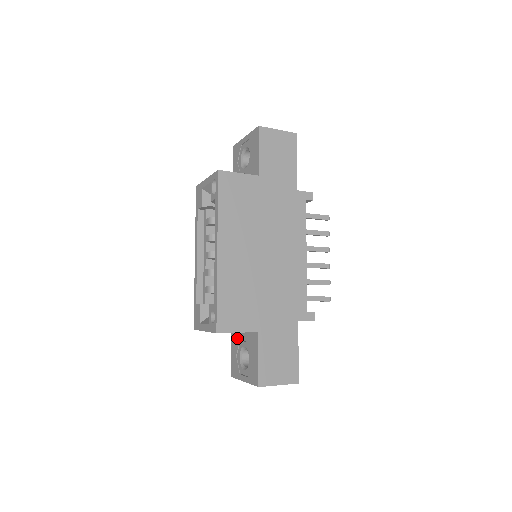
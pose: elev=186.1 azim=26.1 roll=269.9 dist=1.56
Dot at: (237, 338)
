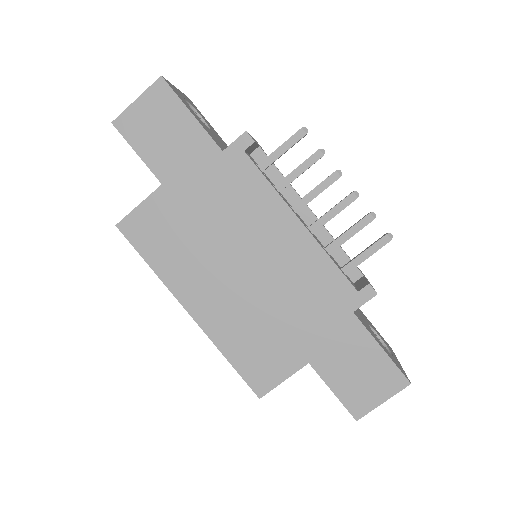
Dot at: occluded
